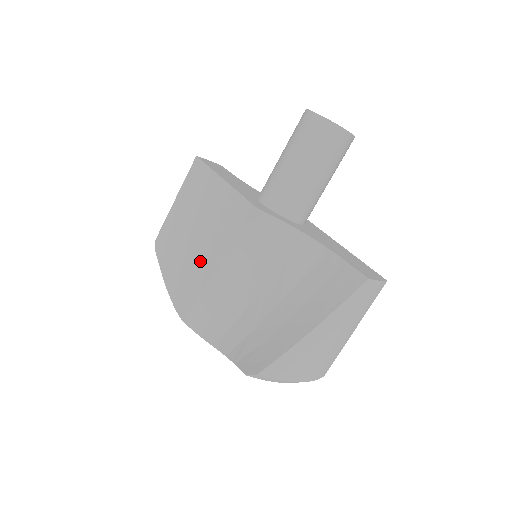
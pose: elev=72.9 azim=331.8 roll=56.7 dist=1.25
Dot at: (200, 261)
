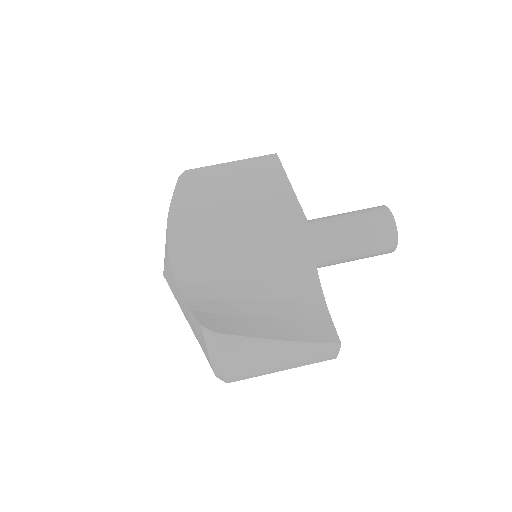
Dot at: (224, 218)
